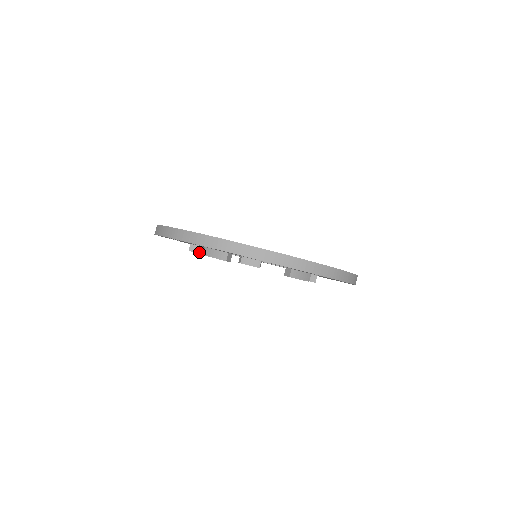
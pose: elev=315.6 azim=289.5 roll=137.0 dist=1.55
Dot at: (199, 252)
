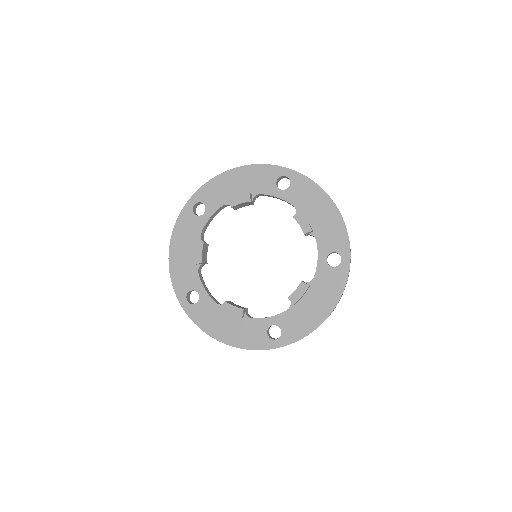
Dot at: (202, 250)
